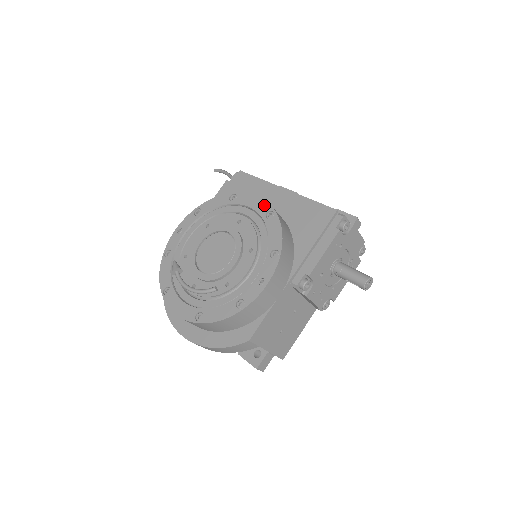
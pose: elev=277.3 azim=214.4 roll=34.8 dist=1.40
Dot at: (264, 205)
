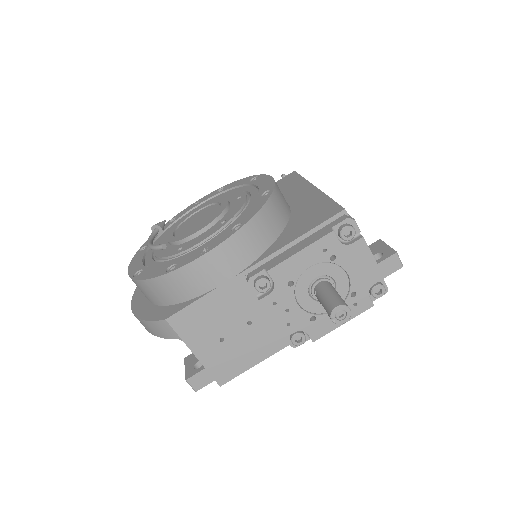
Dot at: (269, 185)
